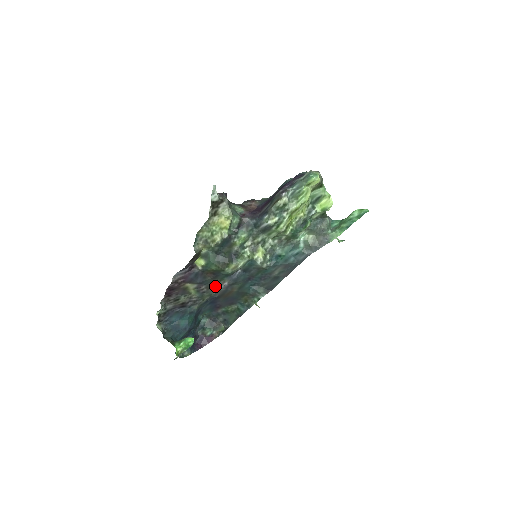
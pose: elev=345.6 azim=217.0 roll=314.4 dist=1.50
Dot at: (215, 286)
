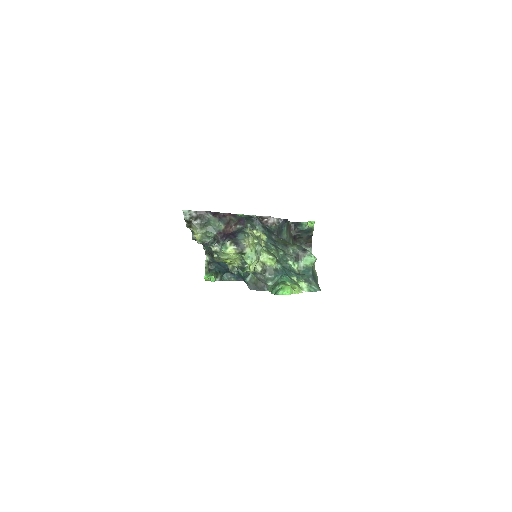
Dot at: occluded
